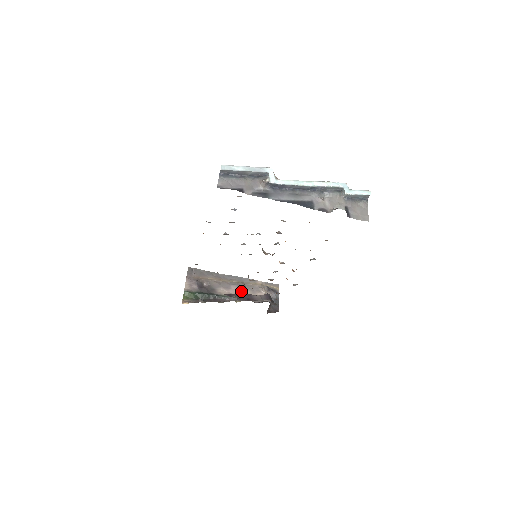
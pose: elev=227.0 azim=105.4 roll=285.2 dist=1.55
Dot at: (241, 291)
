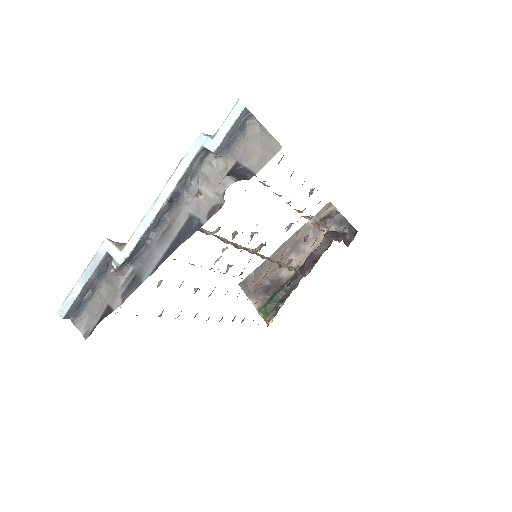
Dot at: (303, 252)
